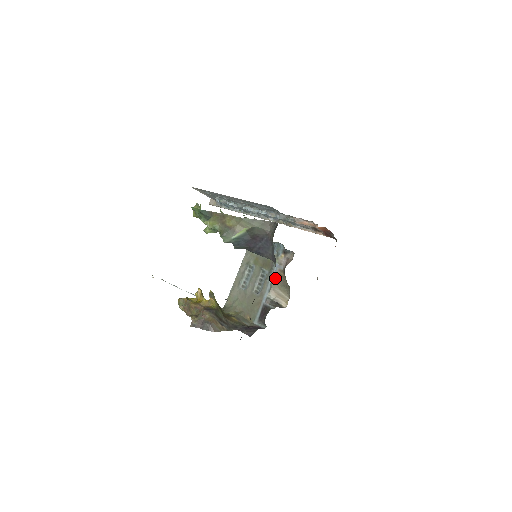
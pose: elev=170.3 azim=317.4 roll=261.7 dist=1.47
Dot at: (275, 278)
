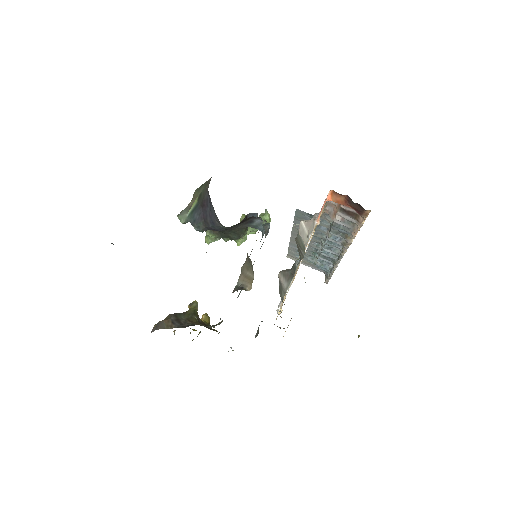
Dot at: (246, 259)
